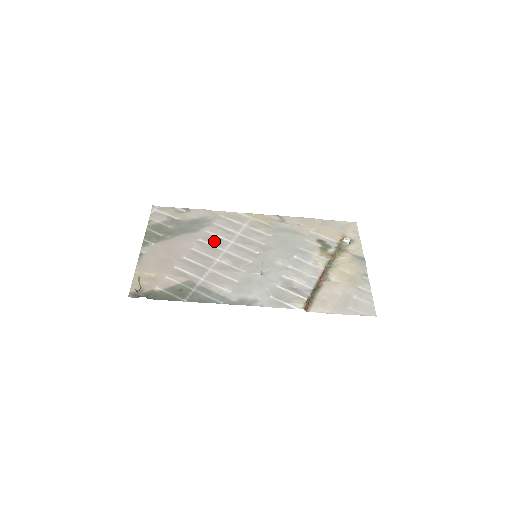
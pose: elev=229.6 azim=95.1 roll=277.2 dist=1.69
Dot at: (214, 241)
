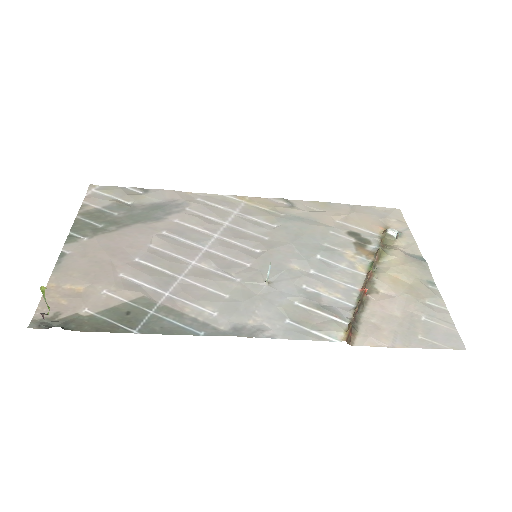
Dot at: (187, 234)
